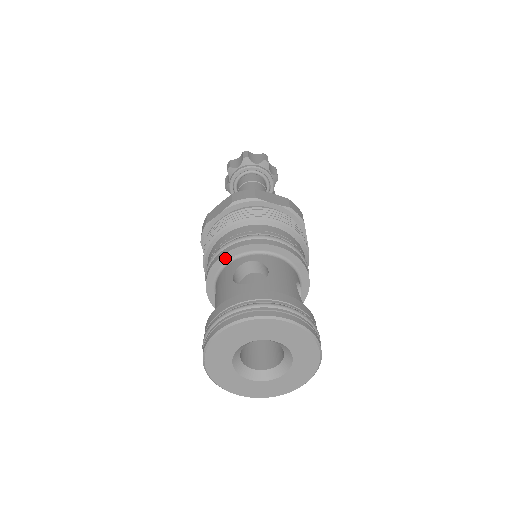
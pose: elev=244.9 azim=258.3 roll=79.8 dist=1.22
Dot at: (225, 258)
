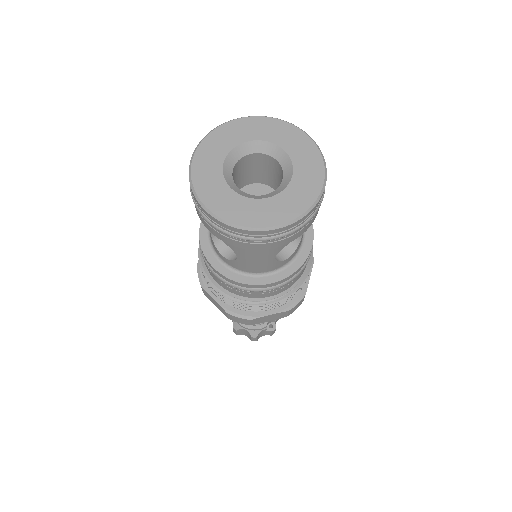
Dot at: occluded
